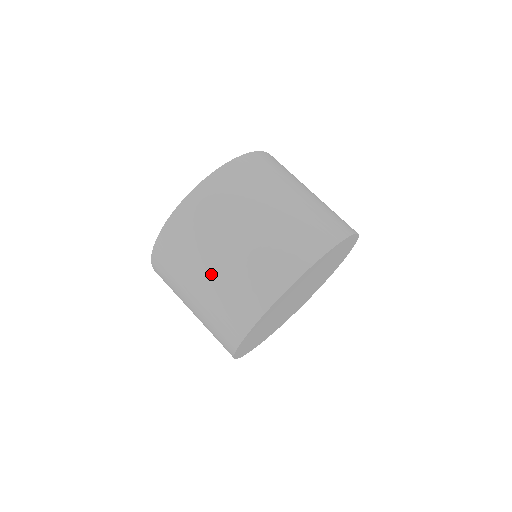
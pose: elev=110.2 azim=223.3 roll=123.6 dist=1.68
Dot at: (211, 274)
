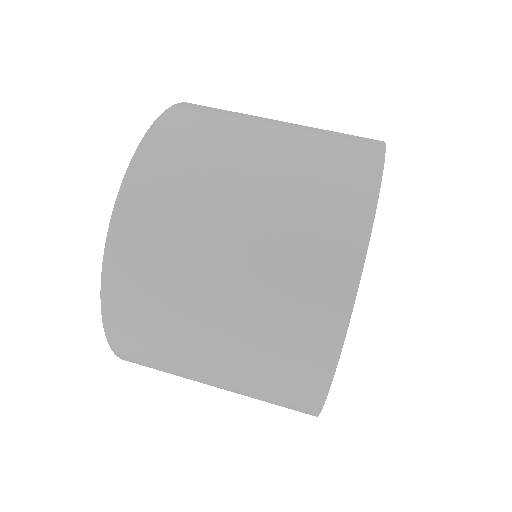
Dot at: (219, 387)
